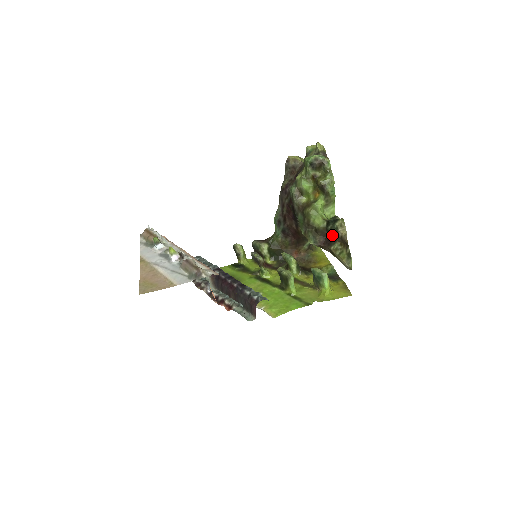
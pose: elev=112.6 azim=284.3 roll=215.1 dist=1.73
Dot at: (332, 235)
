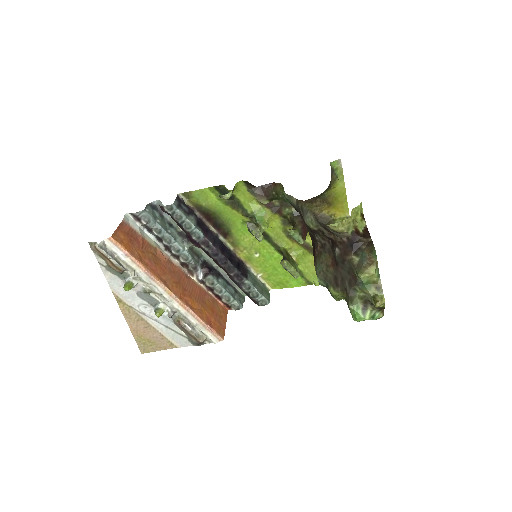
Dot at: occluded
